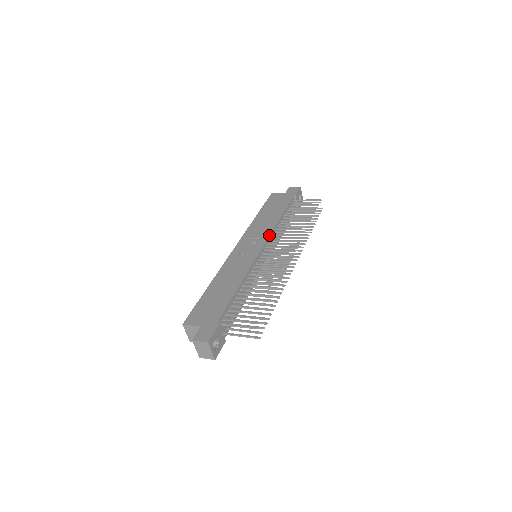
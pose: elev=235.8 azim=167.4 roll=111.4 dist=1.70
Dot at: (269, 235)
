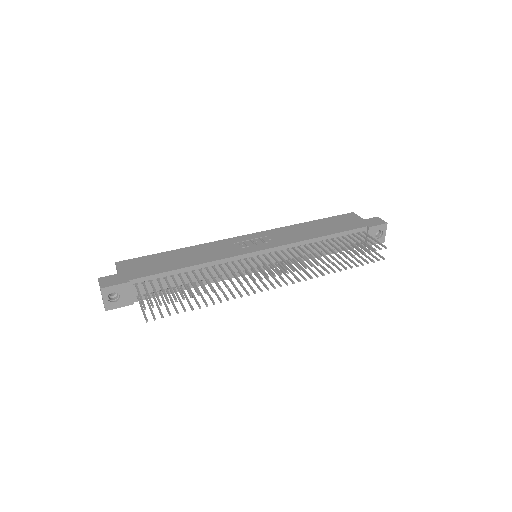
Dot at: (284, 244)
